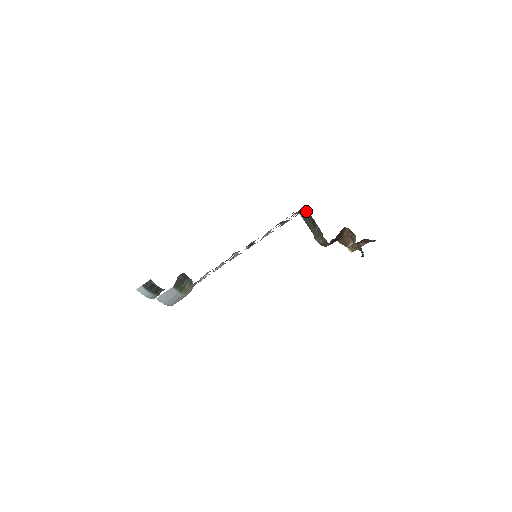
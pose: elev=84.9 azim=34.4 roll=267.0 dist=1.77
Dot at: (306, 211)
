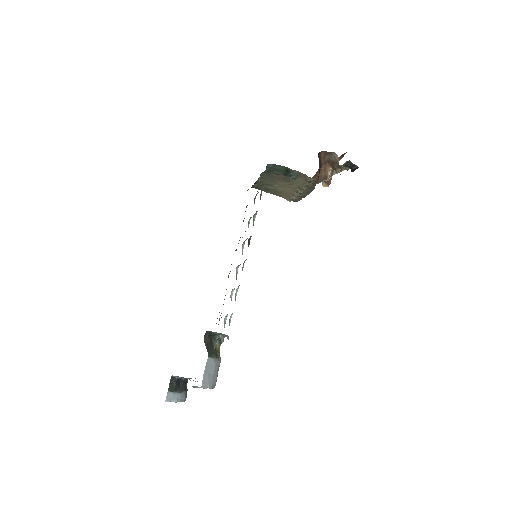
Dot at: (271, 165)
